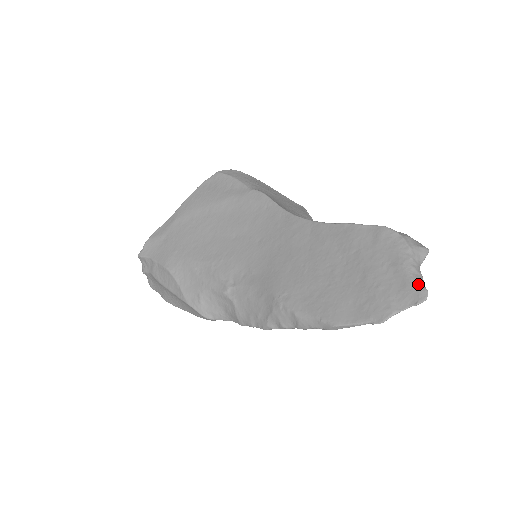
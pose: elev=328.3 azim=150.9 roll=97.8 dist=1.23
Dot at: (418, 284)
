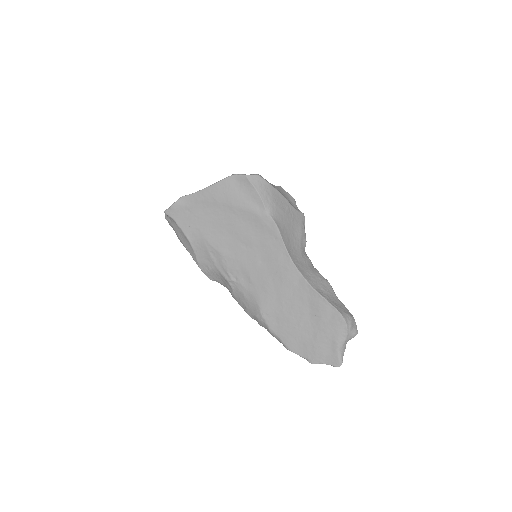
Dot at: (340, 358)
